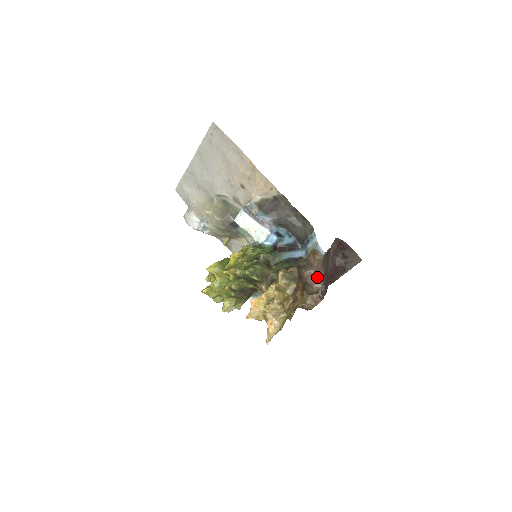
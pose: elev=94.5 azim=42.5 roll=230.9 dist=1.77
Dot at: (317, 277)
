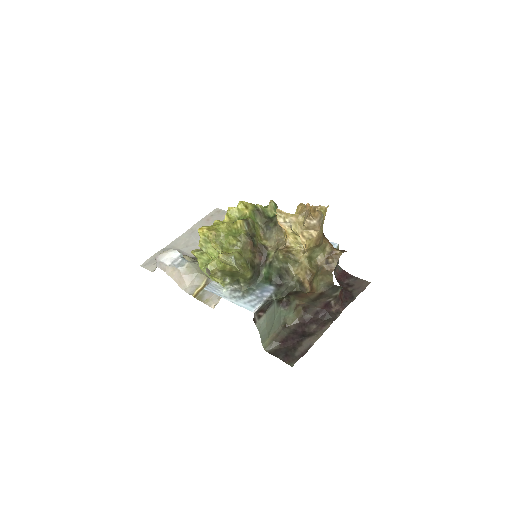
Dot at: occluded
